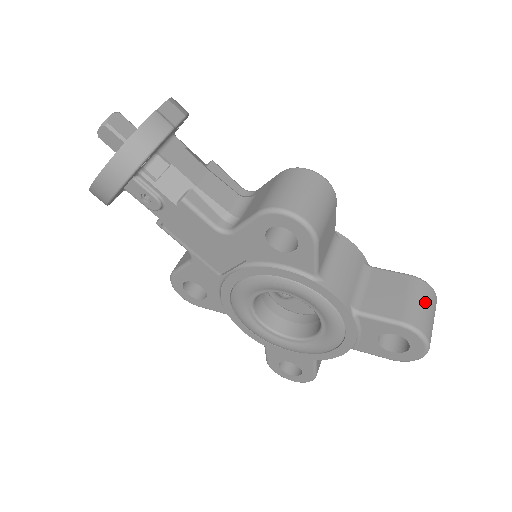
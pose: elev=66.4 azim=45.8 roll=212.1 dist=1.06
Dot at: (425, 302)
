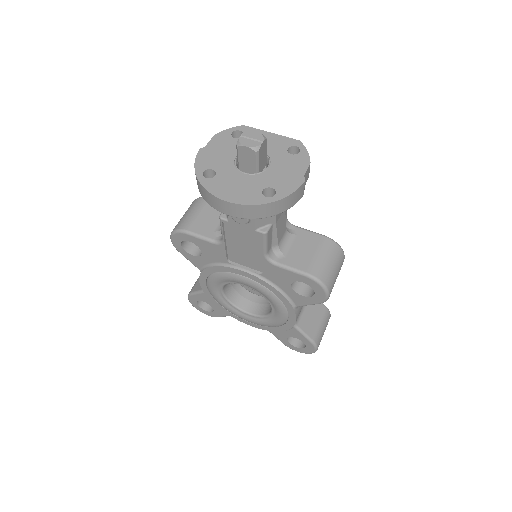
Dot at: occluded
